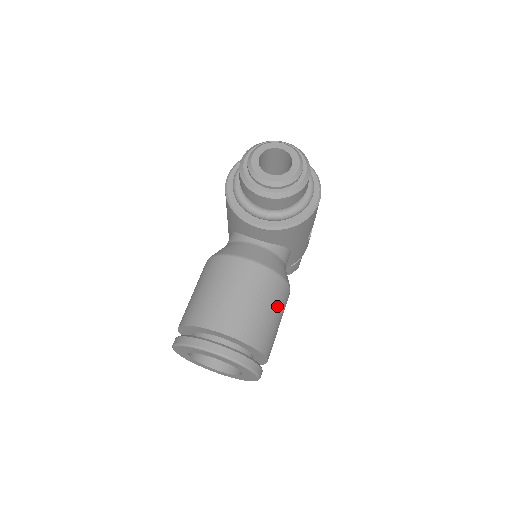
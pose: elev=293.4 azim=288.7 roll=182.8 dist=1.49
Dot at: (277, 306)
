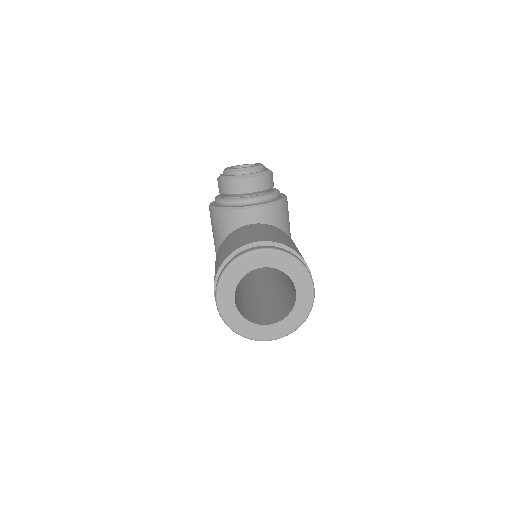
Dot at: occluded
